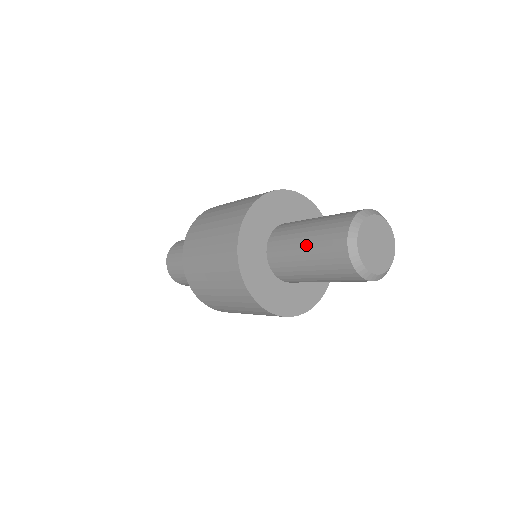
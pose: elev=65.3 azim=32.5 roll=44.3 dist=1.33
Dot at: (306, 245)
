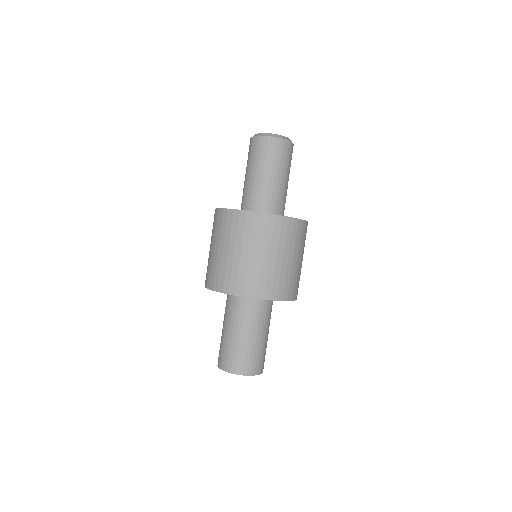
Dot at: (251, 171)
